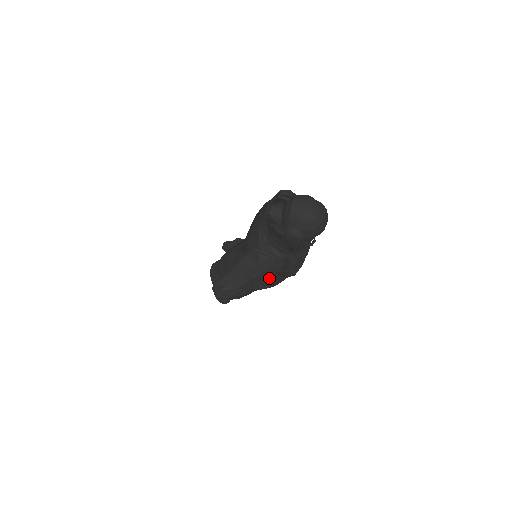
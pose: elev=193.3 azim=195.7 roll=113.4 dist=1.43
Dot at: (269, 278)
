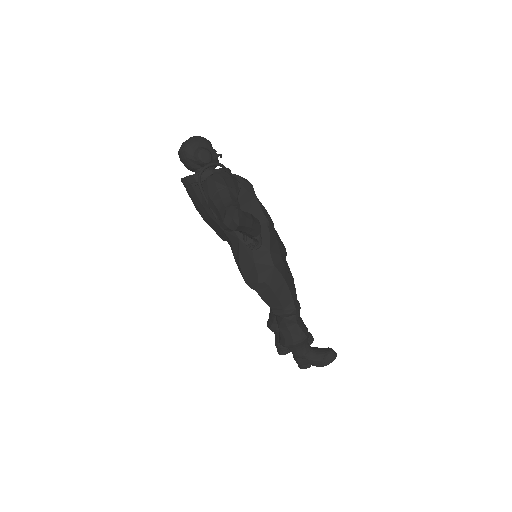
Dot at: (256, 215)
